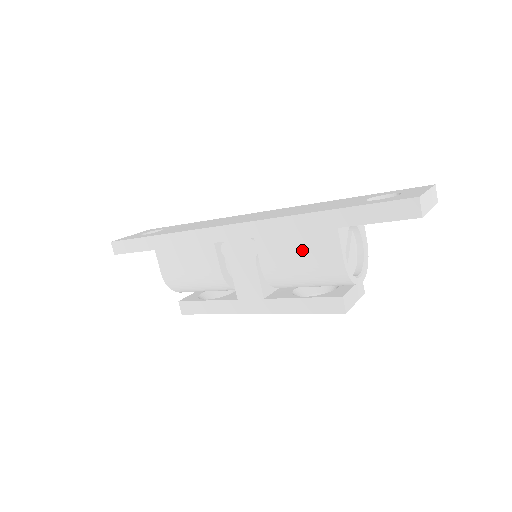
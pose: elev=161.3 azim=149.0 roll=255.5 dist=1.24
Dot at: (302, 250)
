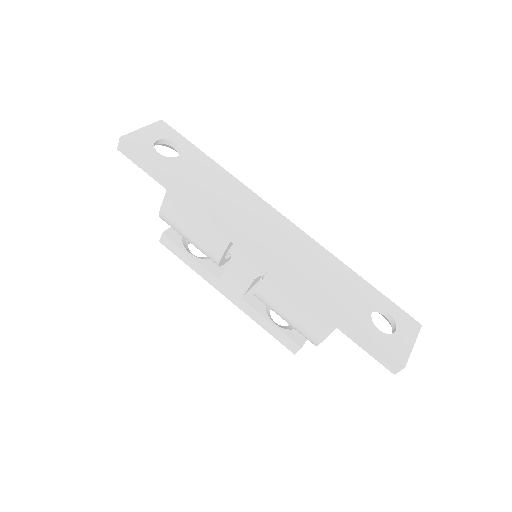
Dot at: (299, 312)
